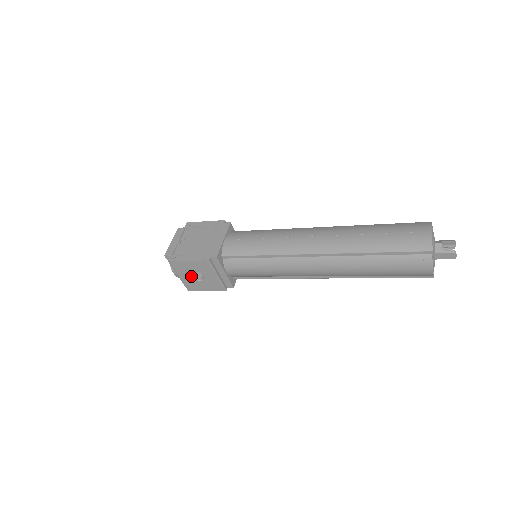
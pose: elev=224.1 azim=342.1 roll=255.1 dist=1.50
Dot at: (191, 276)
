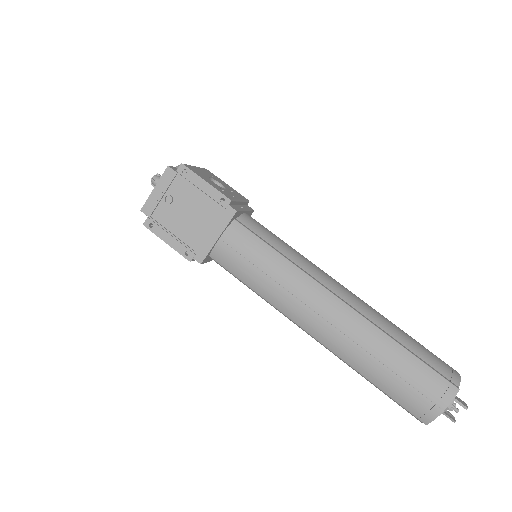
Dot at: occluded
